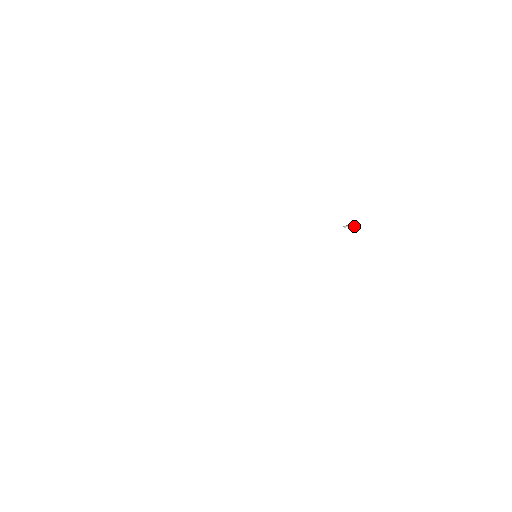
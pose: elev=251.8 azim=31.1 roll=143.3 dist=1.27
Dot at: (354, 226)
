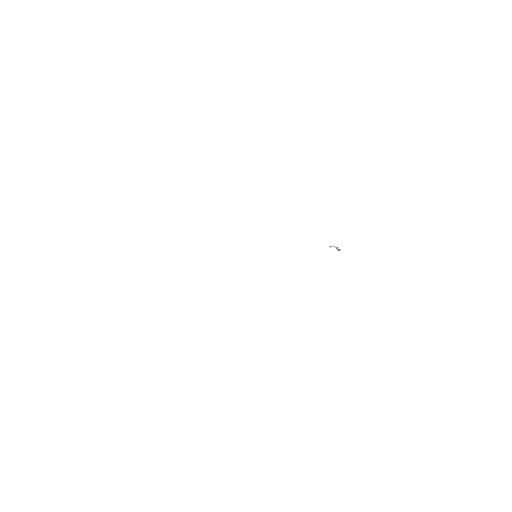
Dot at: (336, 247)
